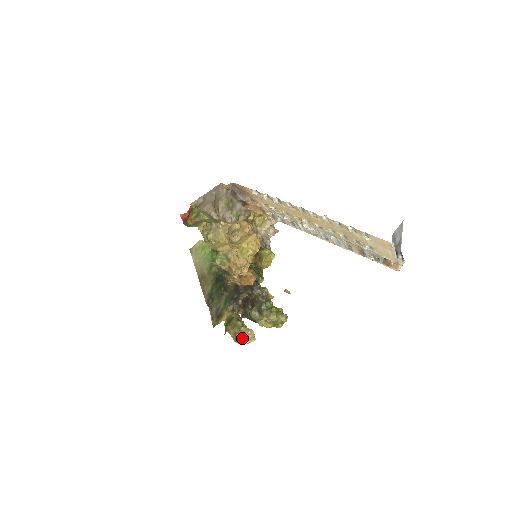
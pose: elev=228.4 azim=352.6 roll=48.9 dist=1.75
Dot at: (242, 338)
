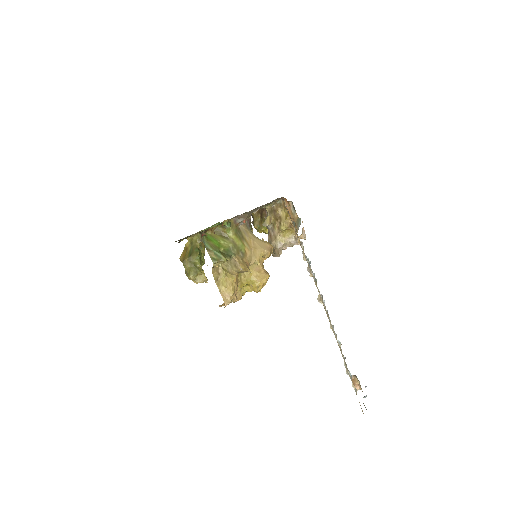
Dot at: (194, 280)
